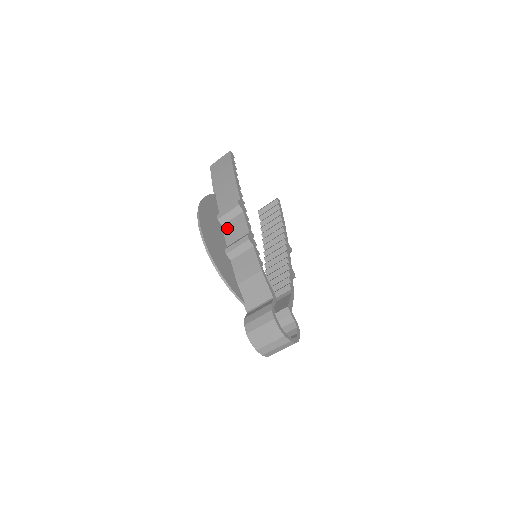
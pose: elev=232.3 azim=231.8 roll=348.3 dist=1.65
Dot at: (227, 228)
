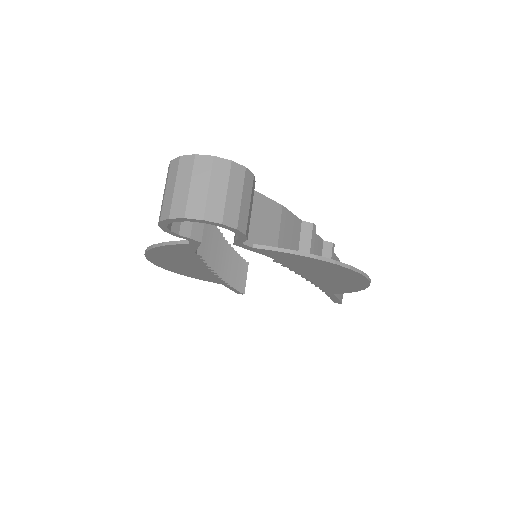
Dot at: occluded
